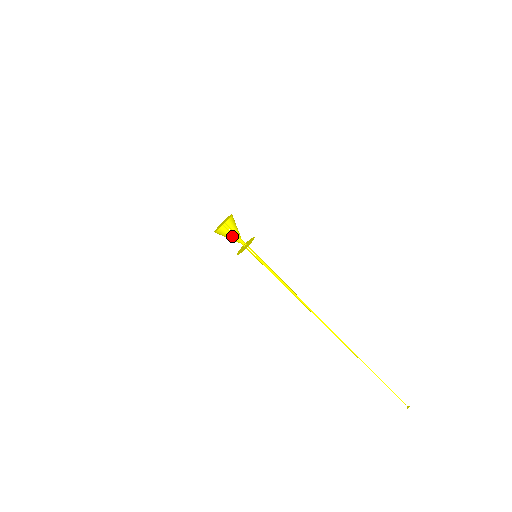
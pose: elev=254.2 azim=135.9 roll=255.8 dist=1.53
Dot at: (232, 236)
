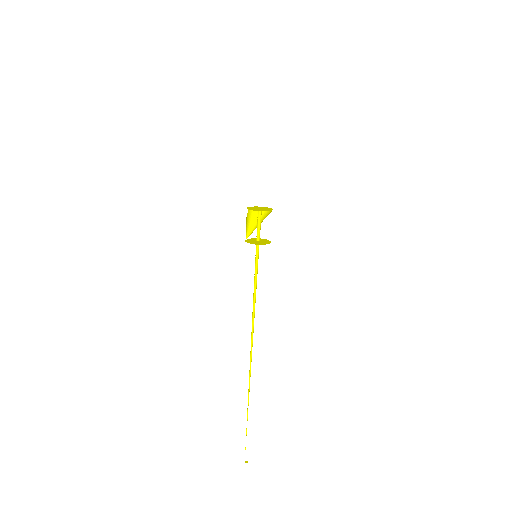
Dot at: (246, 225)
